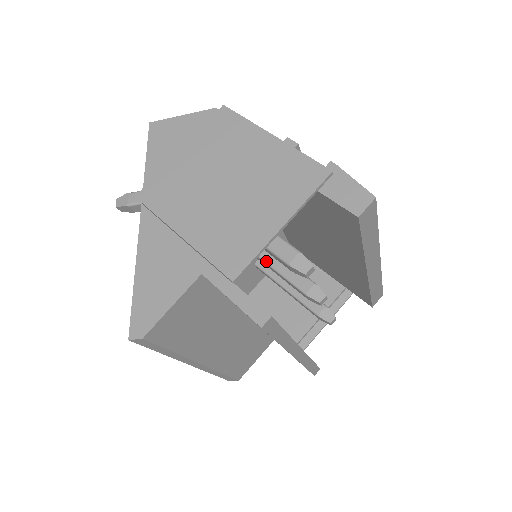
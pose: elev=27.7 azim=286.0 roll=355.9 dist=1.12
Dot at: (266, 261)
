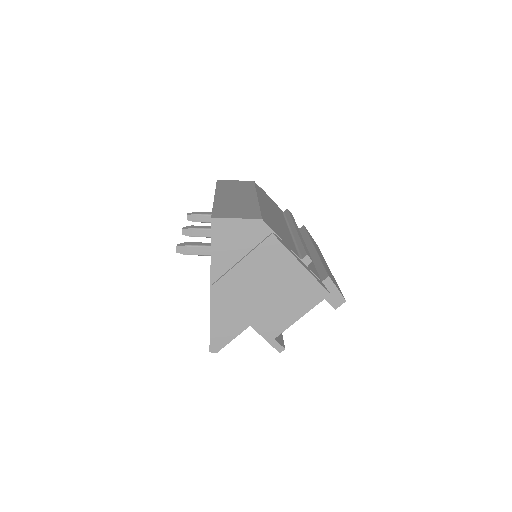
Dot at: occluded
